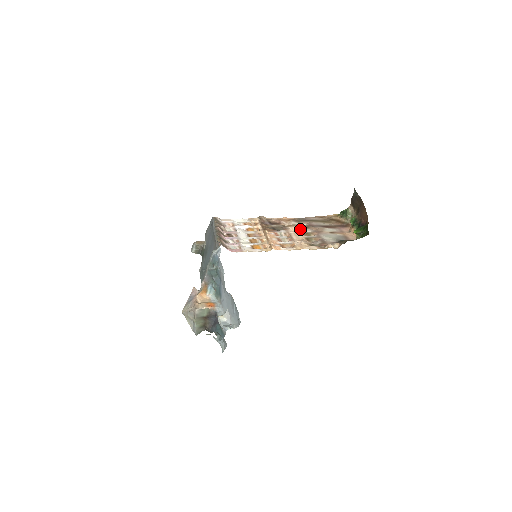
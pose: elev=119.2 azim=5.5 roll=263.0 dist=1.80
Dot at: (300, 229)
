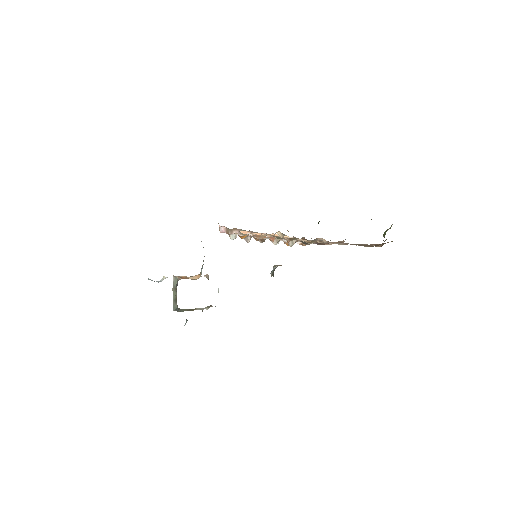
Dot at: (320, 242)
